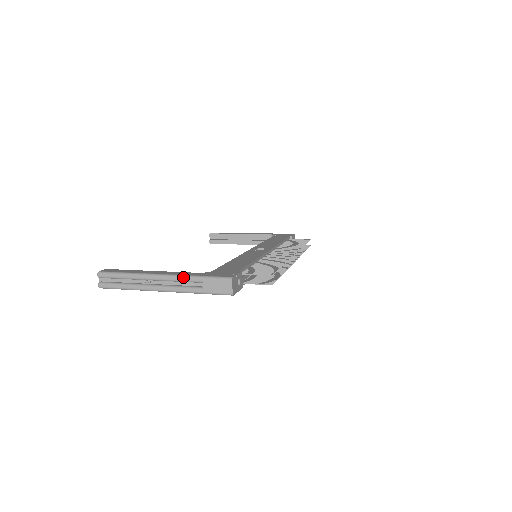
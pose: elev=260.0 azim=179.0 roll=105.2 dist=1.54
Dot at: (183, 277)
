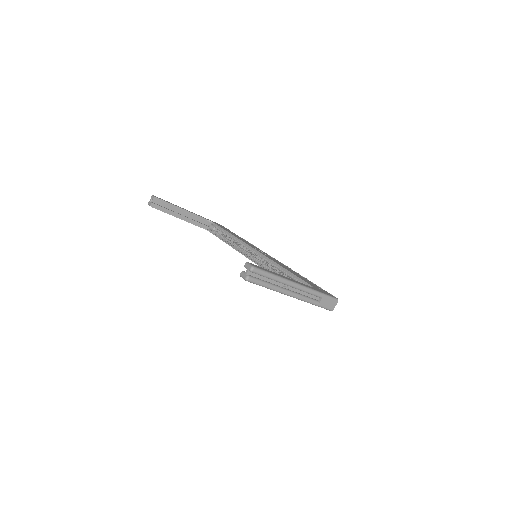
Dot at: (312, 290)
